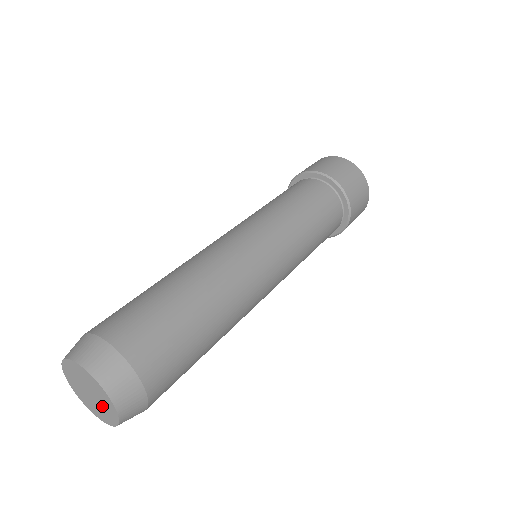
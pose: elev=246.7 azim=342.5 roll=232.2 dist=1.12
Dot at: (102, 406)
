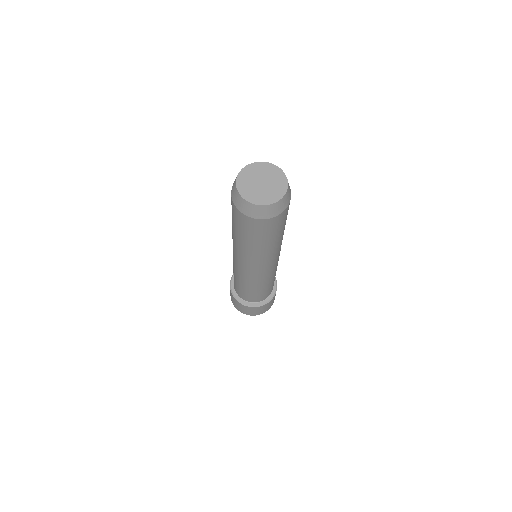
Dot at: (270, 190)
